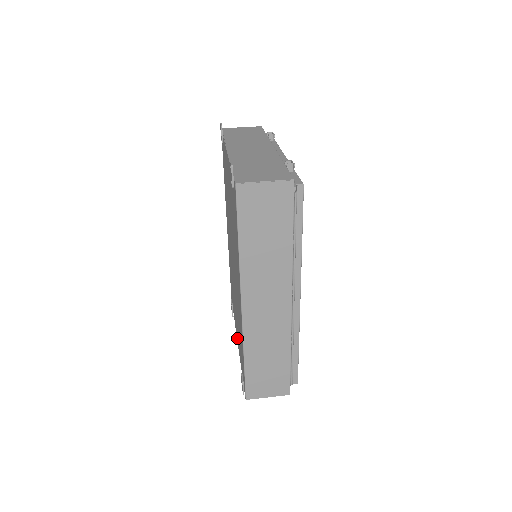
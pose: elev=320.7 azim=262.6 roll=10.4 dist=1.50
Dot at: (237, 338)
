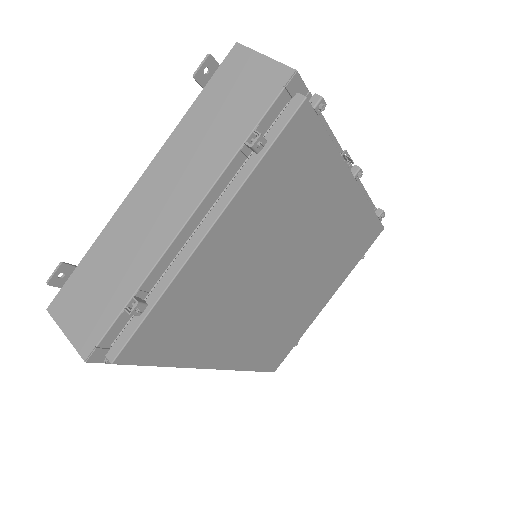
Dot at: occluded
